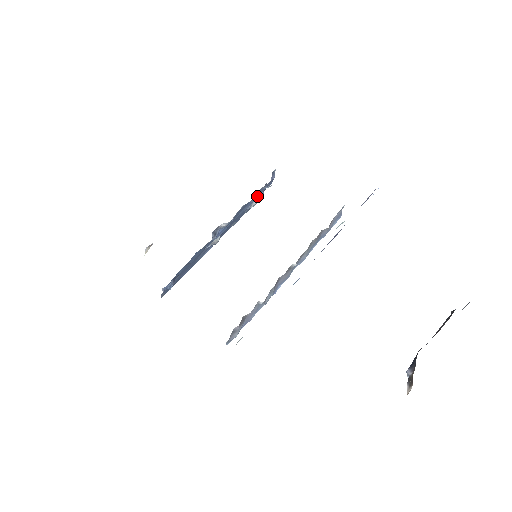
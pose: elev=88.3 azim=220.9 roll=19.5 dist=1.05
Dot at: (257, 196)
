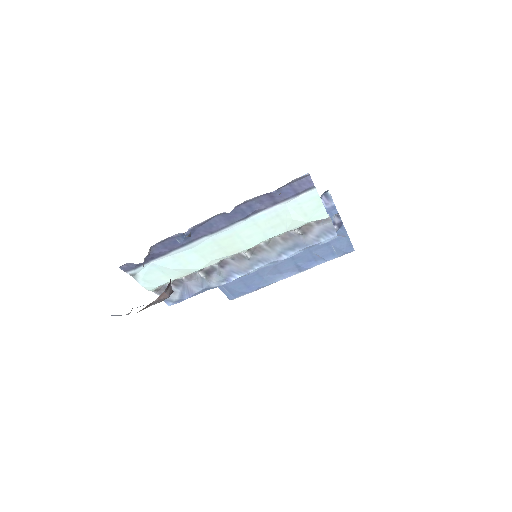
Dot at: occluded
